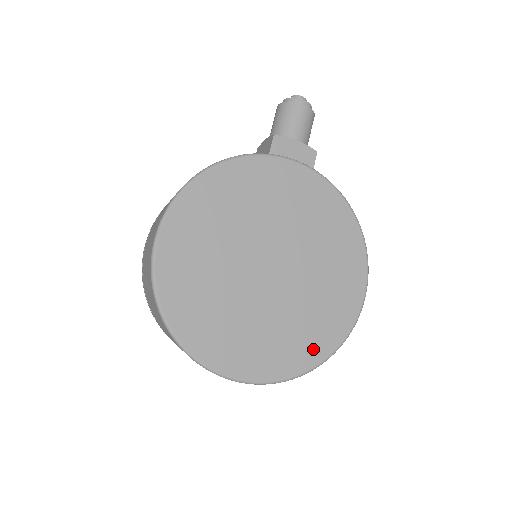
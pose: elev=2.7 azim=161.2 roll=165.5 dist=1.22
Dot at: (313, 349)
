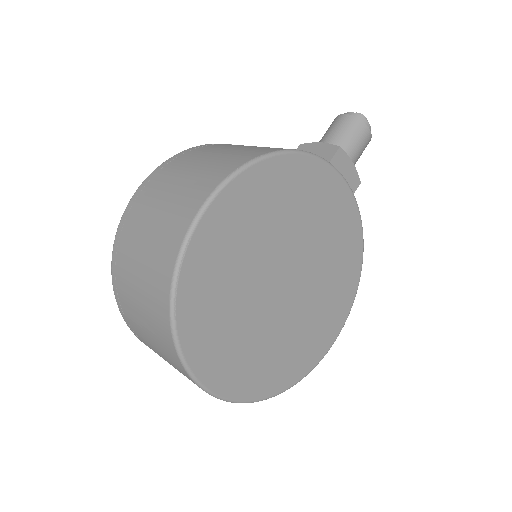
Dot at: (282, 377)
